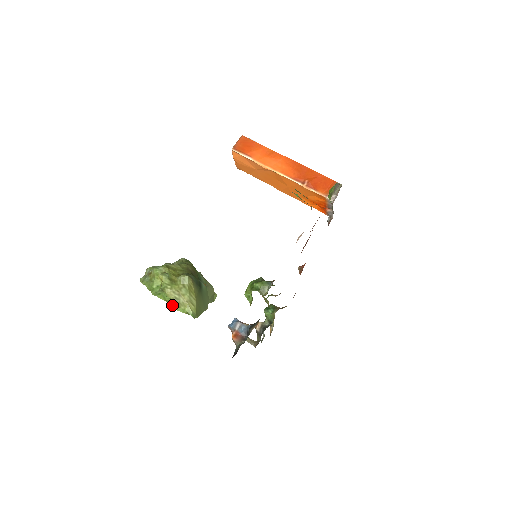
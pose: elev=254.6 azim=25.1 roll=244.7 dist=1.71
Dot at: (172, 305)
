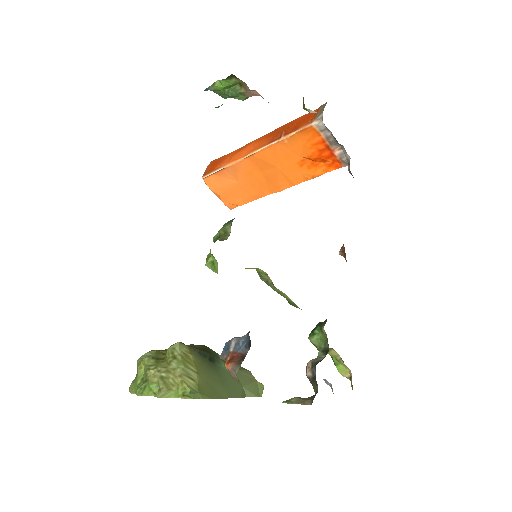
Dot at: (159, 391)
